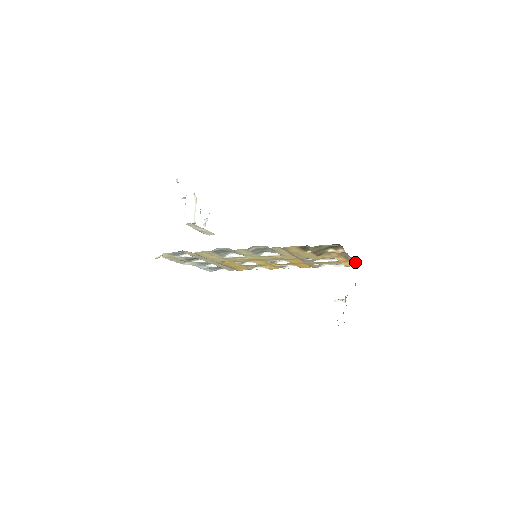
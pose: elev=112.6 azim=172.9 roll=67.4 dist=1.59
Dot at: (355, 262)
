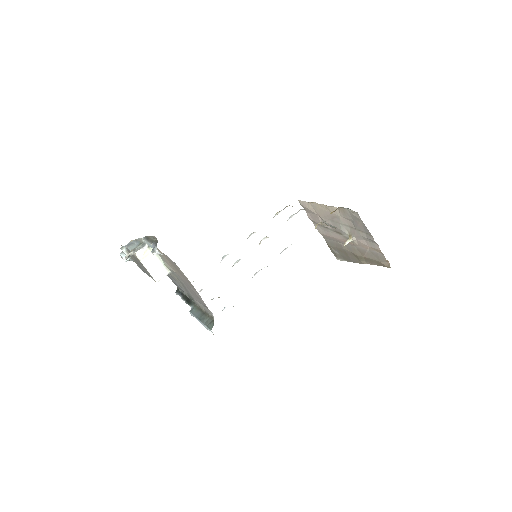
Dot at: (313, 203)
